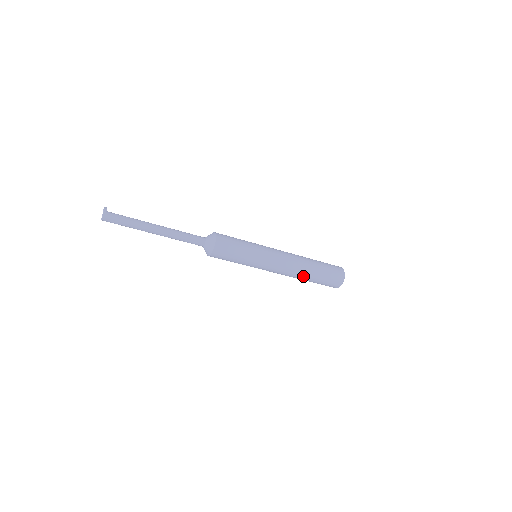
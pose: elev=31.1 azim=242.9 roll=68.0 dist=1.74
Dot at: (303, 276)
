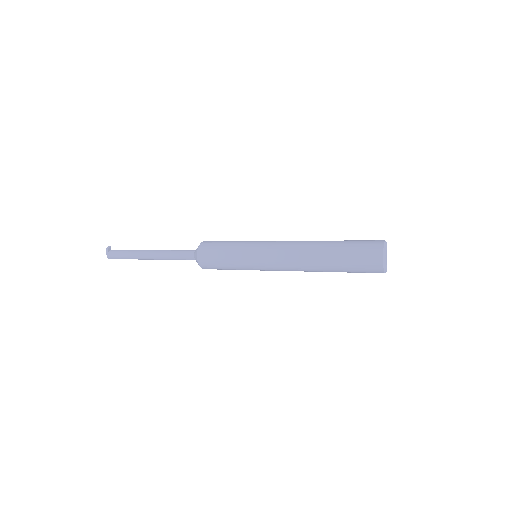
Dot at: (319, 269)
